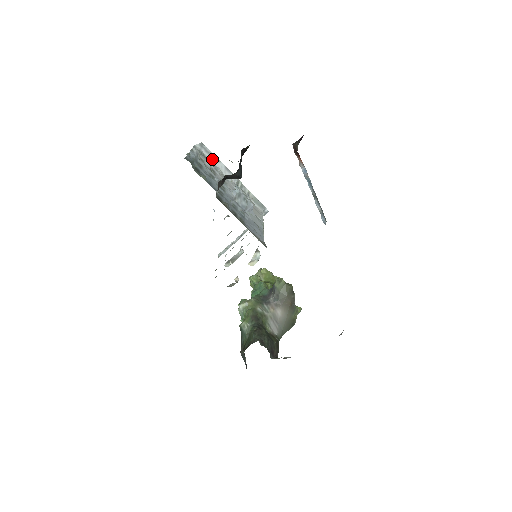
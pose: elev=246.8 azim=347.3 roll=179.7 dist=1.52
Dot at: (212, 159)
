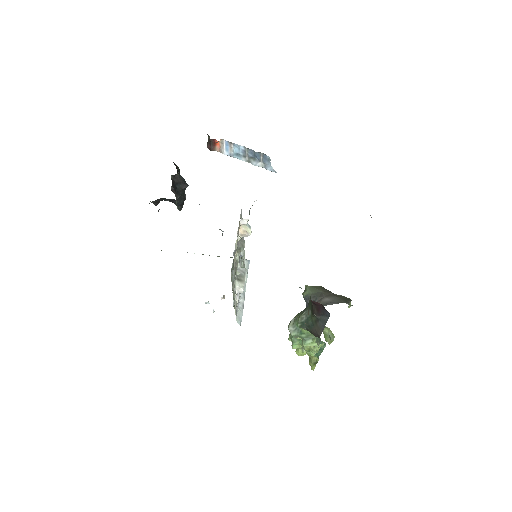
Dot at: occluded
